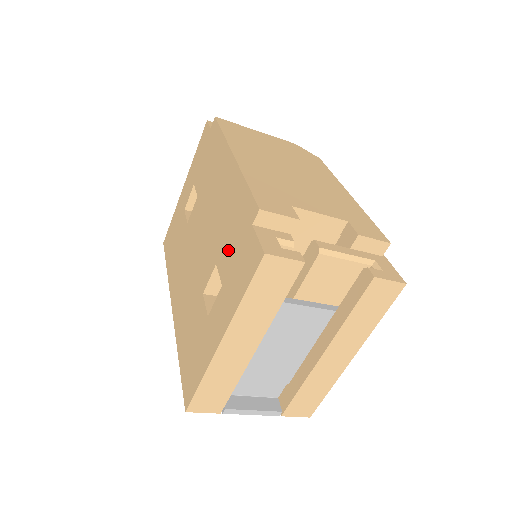
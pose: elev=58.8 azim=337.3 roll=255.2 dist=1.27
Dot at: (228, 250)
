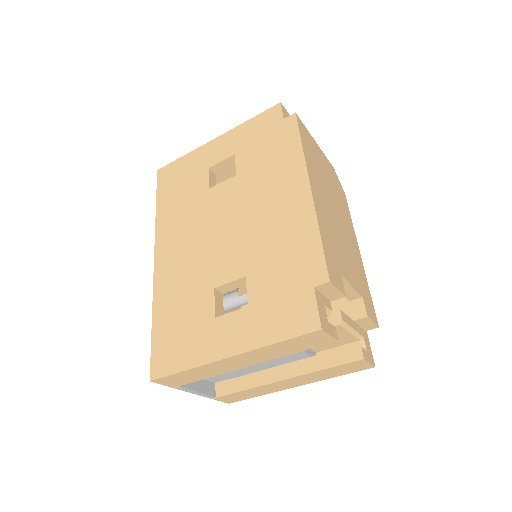
Dot at: (270, 280)
